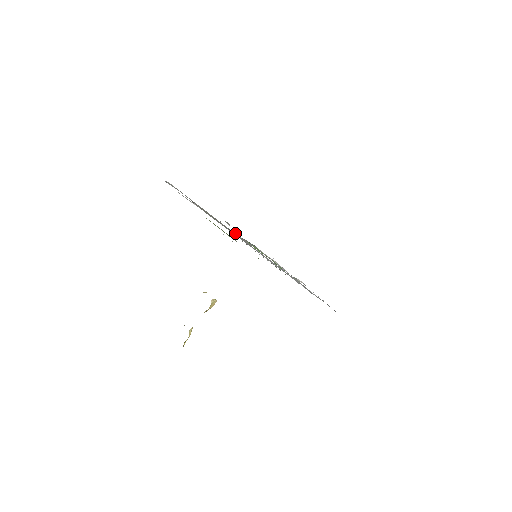
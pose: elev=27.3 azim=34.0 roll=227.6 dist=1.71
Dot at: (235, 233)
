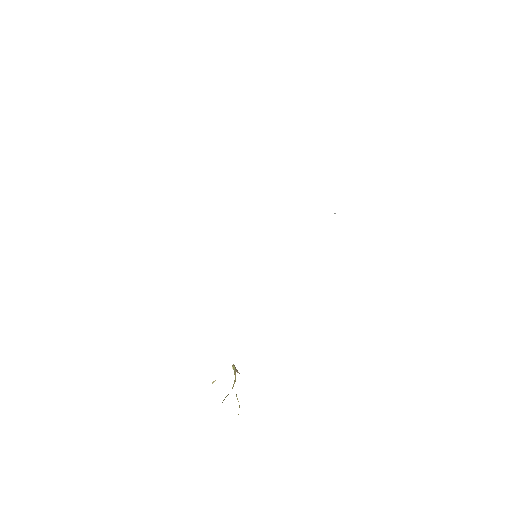
Dot at: occluded
